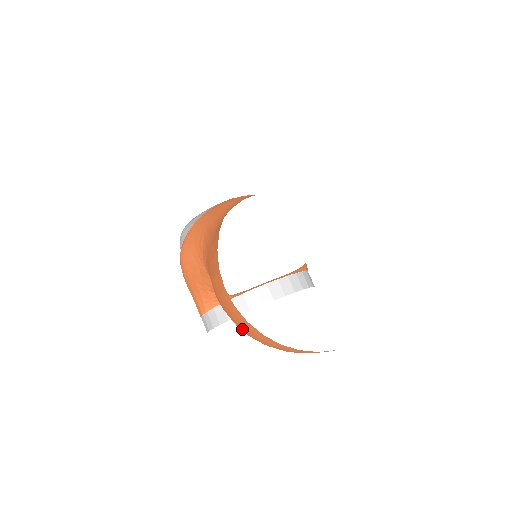
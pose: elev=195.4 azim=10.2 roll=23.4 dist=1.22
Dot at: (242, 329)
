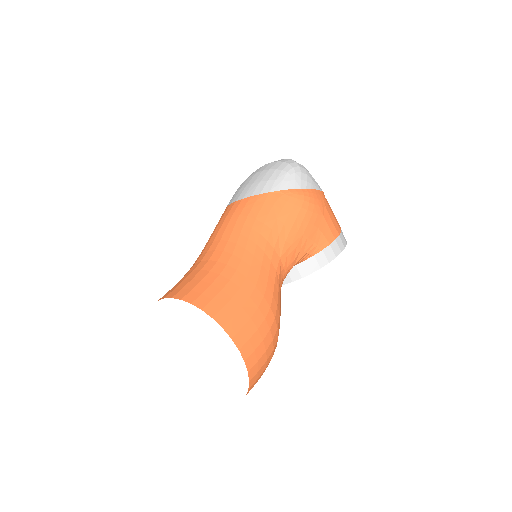
Dot at: occluded
